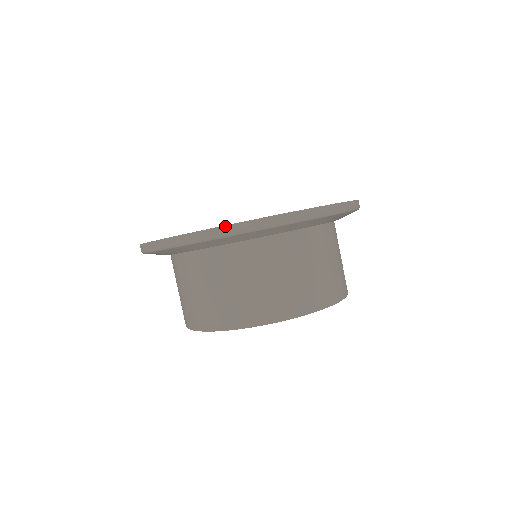
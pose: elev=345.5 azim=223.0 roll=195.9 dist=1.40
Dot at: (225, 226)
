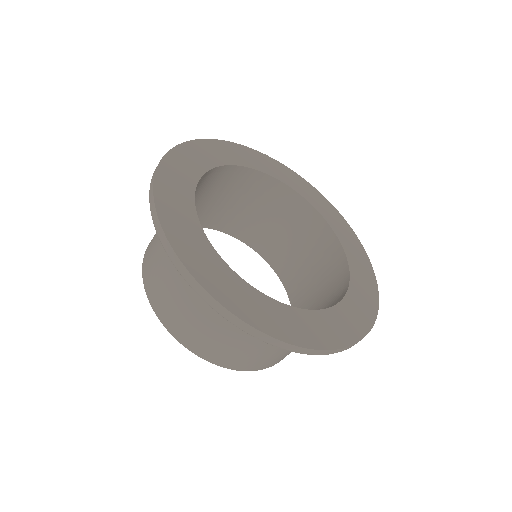
Dot at: (301, 348)
